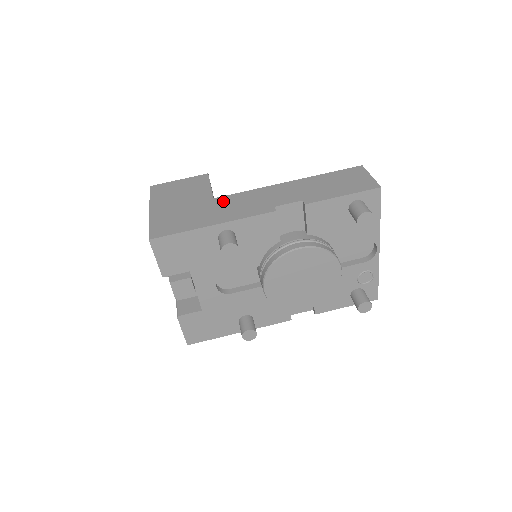
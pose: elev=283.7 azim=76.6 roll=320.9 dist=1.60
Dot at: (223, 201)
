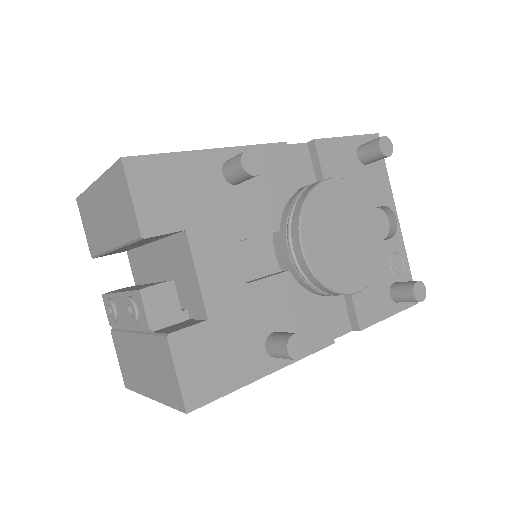
Dot at: occluded
